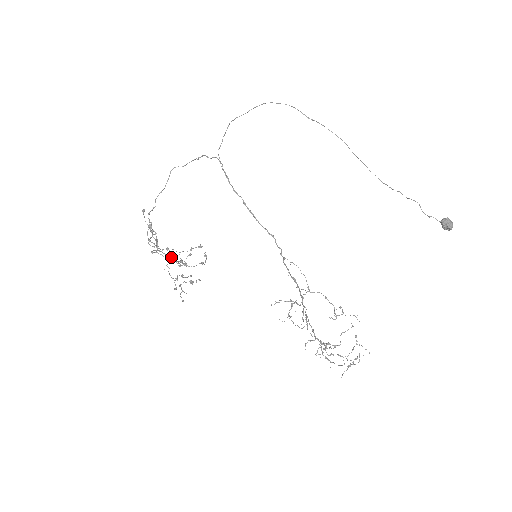
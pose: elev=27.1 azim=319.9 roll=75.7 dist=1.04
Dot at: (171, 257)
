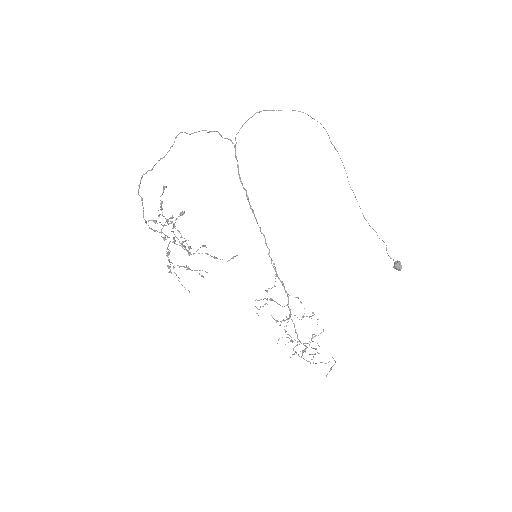
Dot at: occluded
